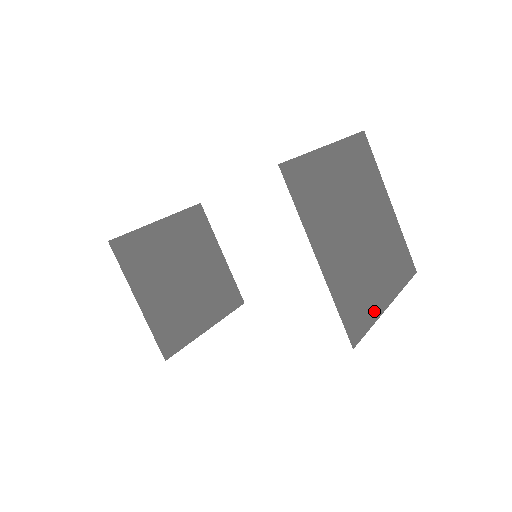
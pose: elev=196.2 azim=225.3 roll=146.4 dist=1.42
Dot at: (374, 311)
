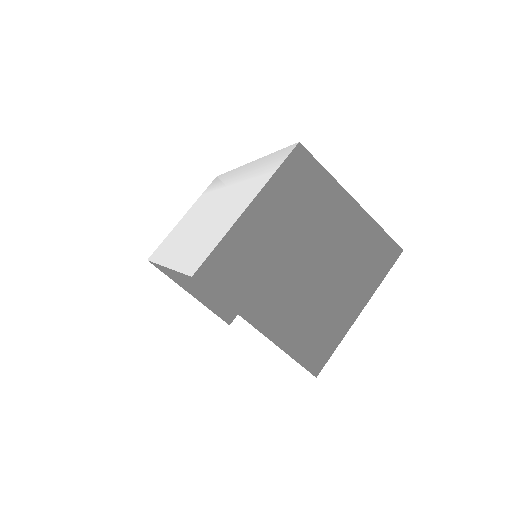
Dot at: (340, 330)
